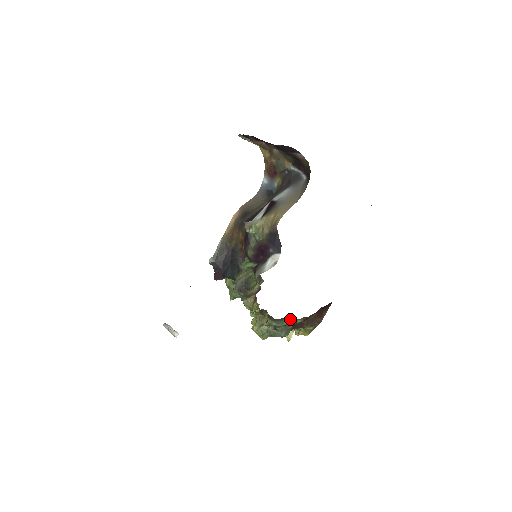
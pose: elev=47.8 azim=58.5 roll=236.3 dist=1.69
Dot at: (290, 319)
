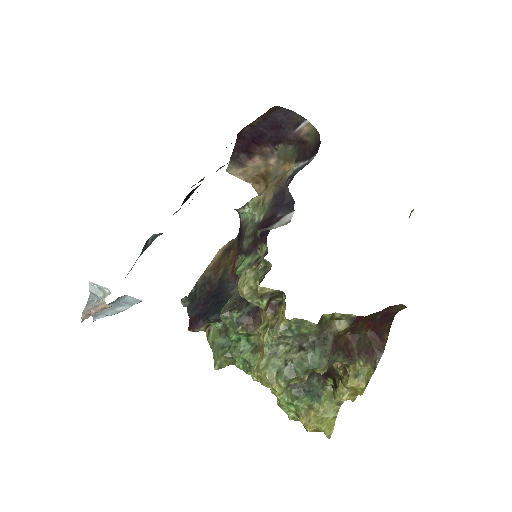
Dot at: (325, 379)
